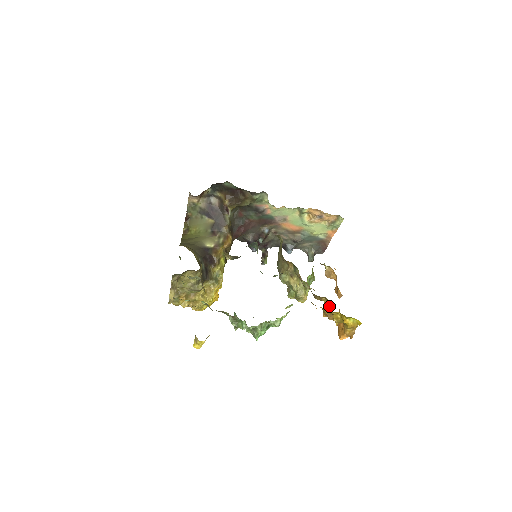
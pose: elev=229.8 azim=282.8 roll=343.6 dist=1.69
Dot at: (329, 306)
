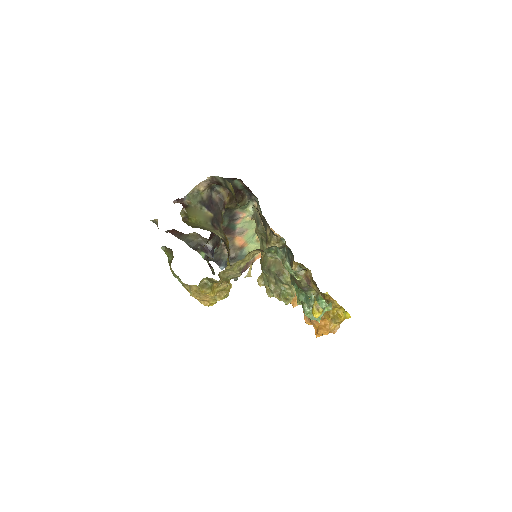
Dot at: occluded
